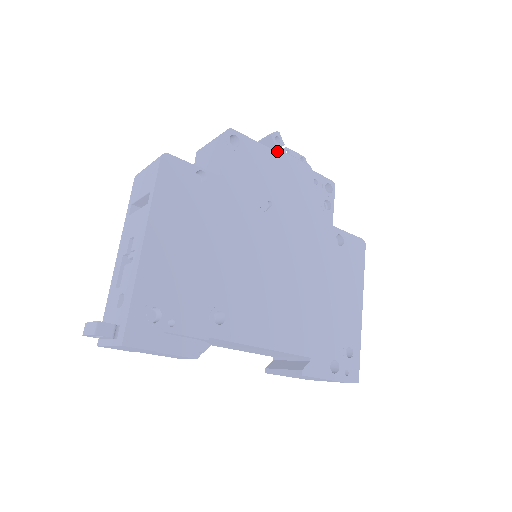
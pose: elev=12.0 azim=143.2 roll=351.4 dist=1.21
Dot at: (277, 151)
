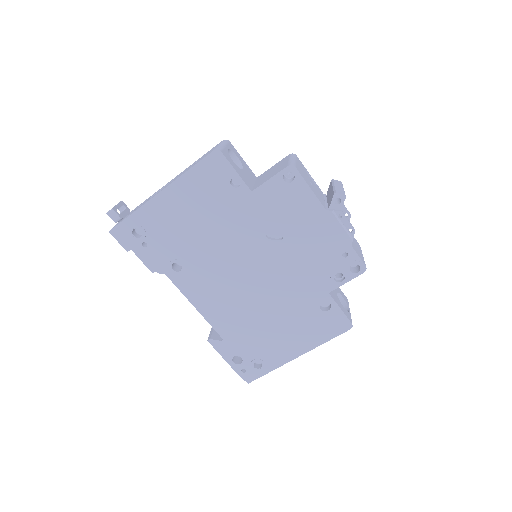
Dot at: (333, 208)
